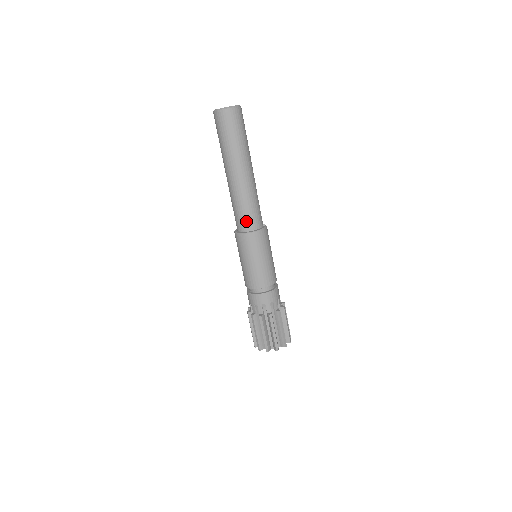
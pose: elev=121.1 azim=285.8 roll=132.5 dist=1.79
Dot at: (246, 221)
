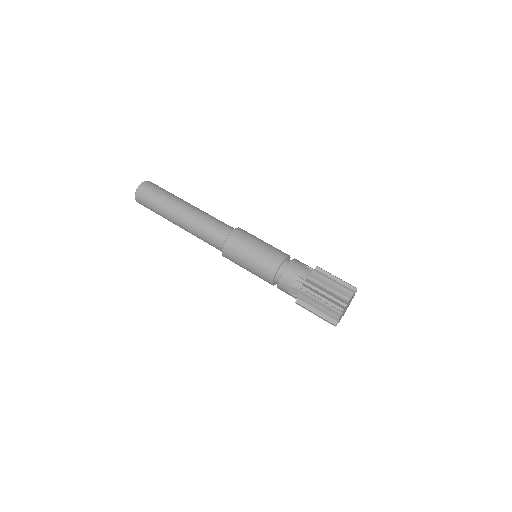
Dot at: (222, 229)
